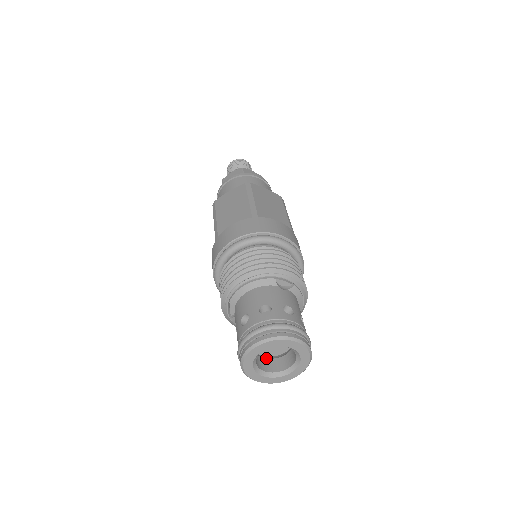
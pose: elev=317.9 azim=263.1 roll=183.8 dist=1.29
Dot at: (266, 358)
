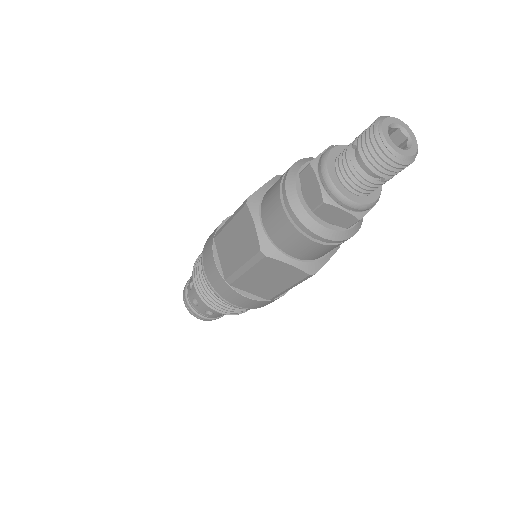
Dot at: occluded
